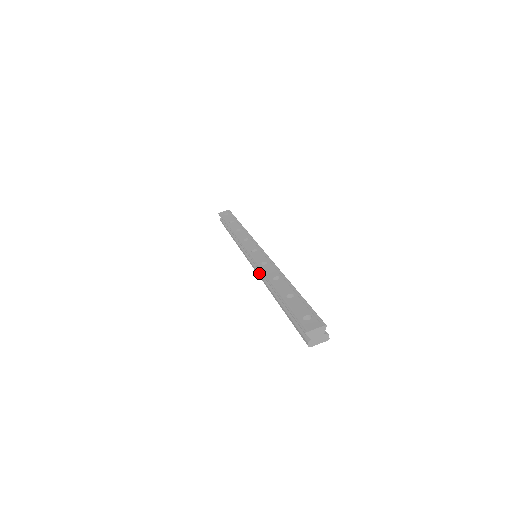
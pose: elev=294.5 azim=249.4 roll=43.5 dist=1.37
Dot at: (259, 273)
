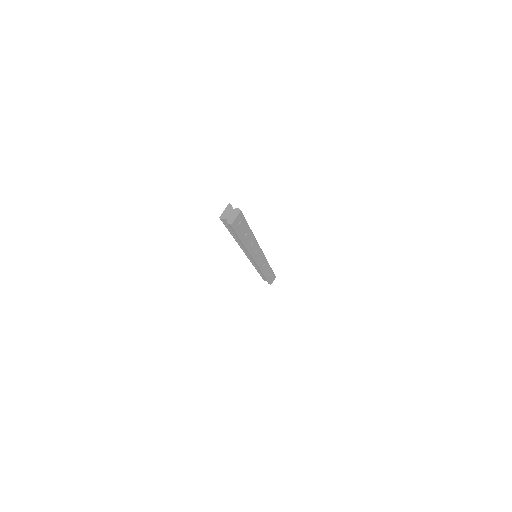
Dot at: (249, 255)
